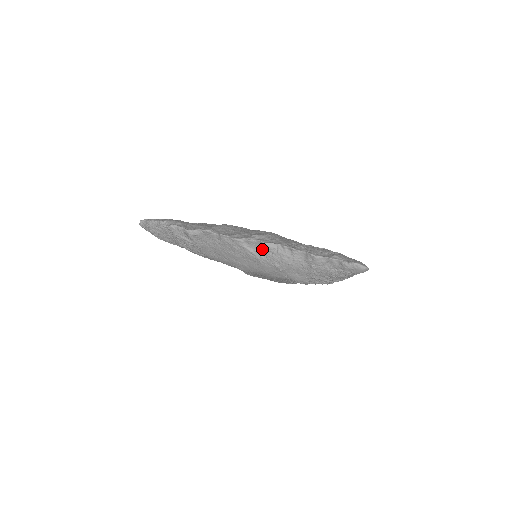
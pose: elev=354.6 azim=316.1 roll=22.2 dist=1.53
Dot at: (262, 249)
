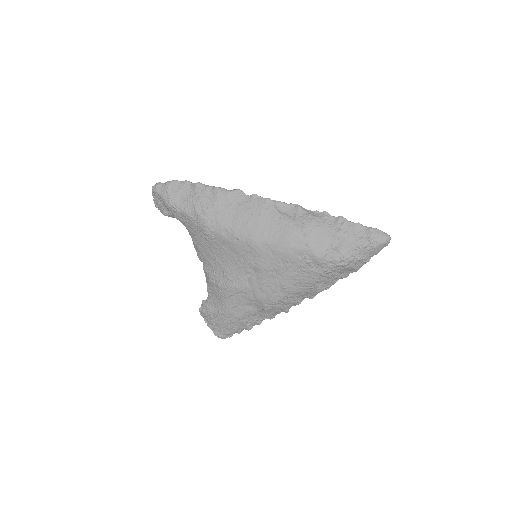
Dot at: (292, 213)
